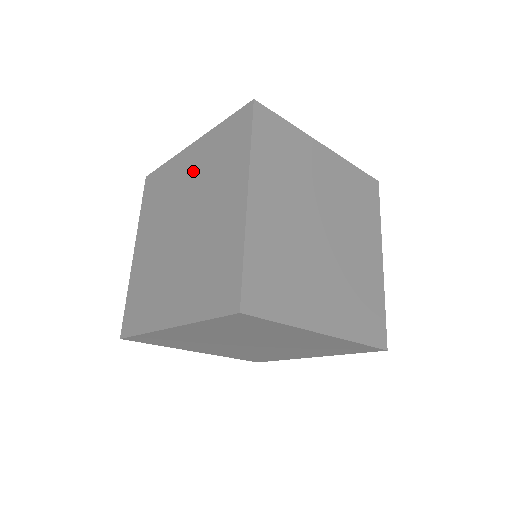
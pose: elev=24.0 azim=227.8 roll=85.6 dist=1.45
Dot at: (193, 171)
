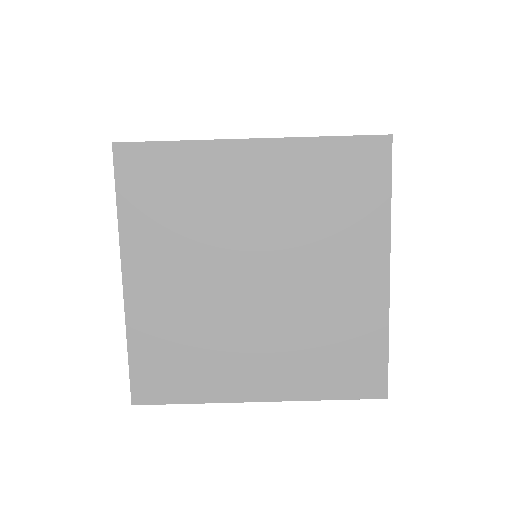
Dot at: occluded
